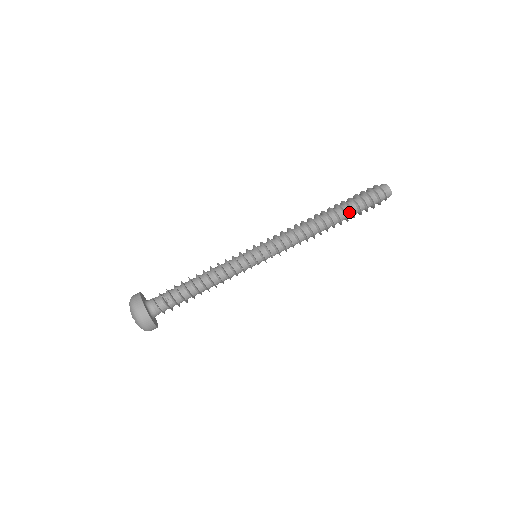
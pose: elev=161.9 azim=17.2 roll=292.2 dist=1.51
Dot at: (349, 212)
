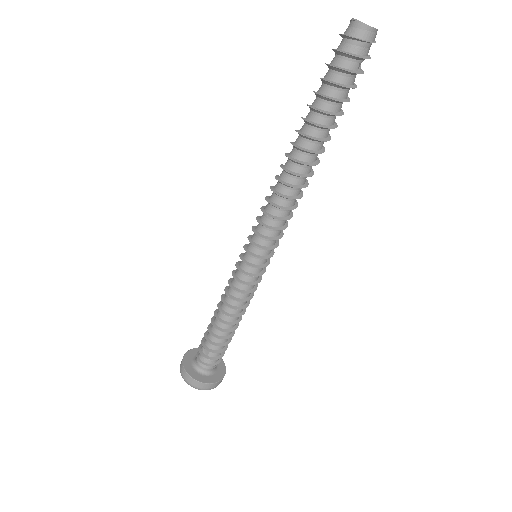
Dot at: (317, 116)
